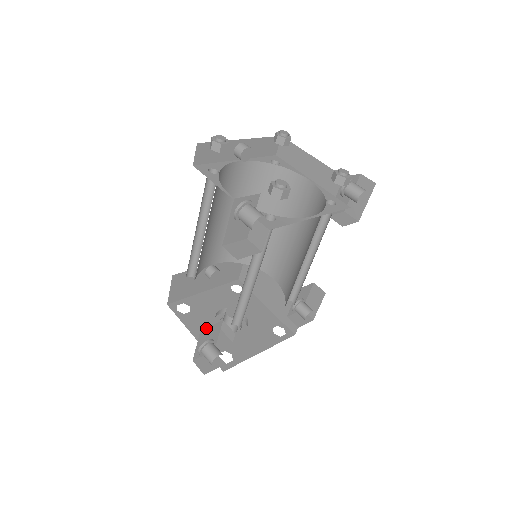
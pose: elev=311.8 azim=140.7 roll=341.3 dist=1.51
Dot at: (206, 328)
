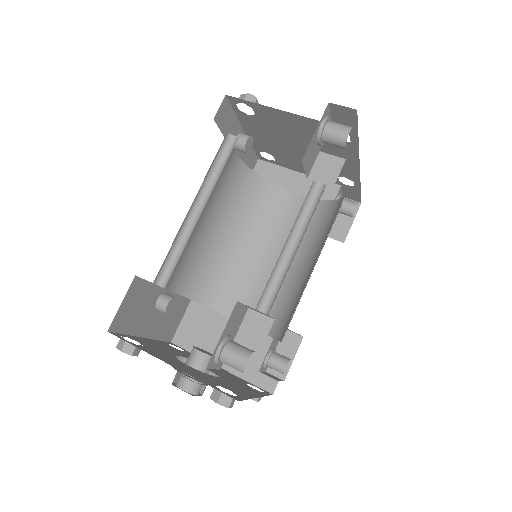
Dot at: (239, 305)
